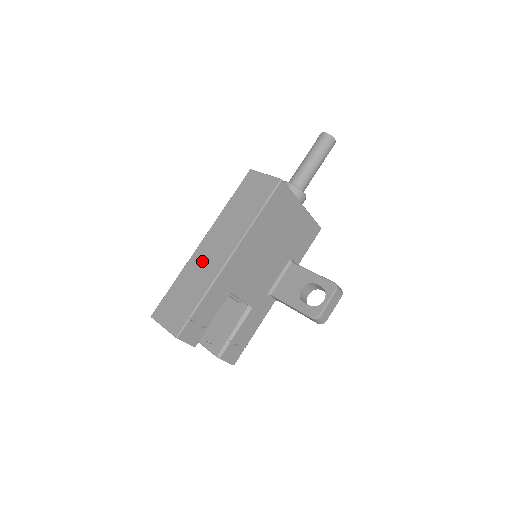
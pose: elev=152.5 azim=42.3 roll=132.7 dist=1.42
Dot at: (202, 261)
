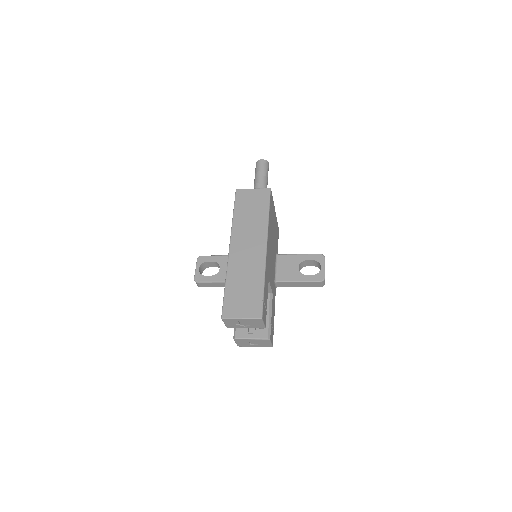
Dot at: (242, 261)
